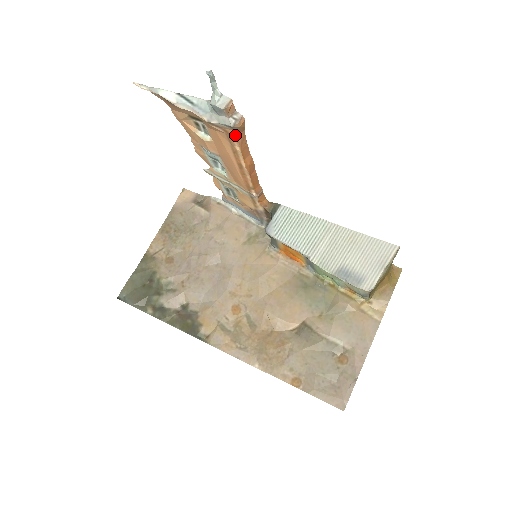
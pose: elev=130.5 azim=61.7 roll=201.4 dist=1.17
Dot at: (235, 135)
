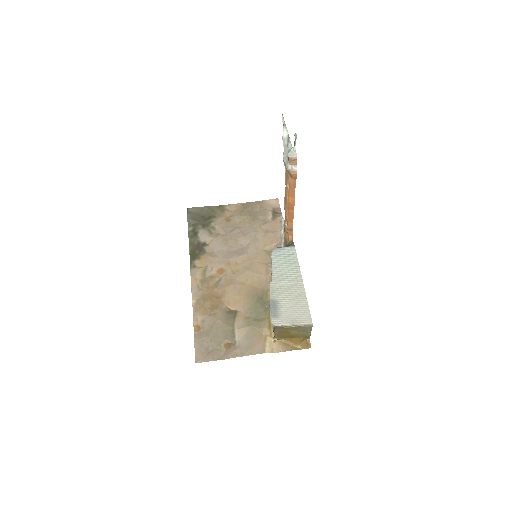
Dot at: (289, 177)
